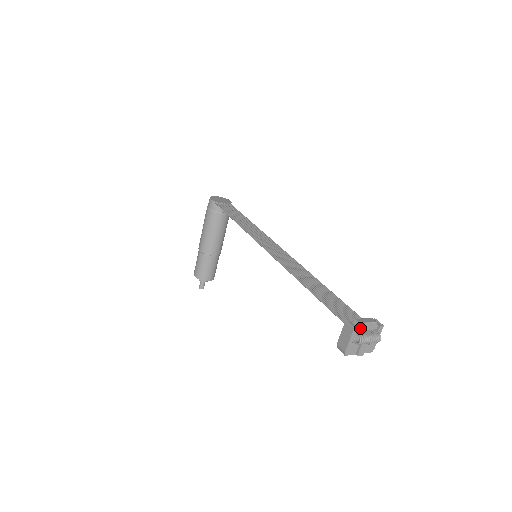
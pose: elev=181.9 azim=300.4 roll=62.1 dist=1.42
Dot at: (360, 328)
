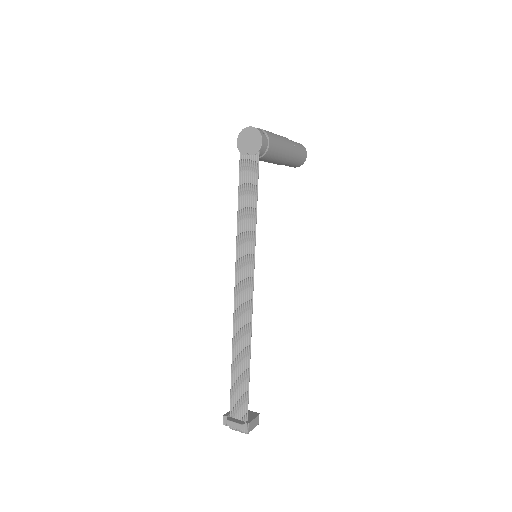
Dot at: (231, 424)
